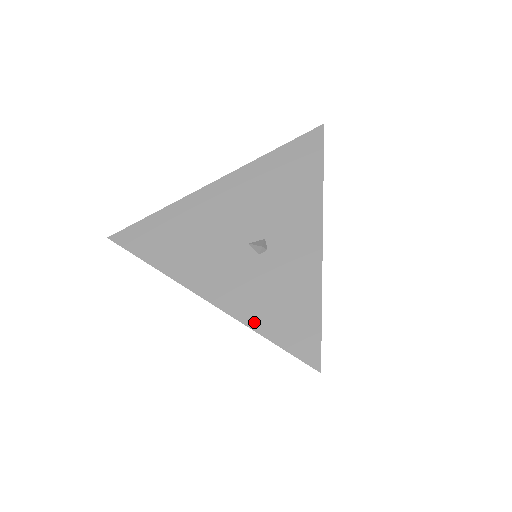
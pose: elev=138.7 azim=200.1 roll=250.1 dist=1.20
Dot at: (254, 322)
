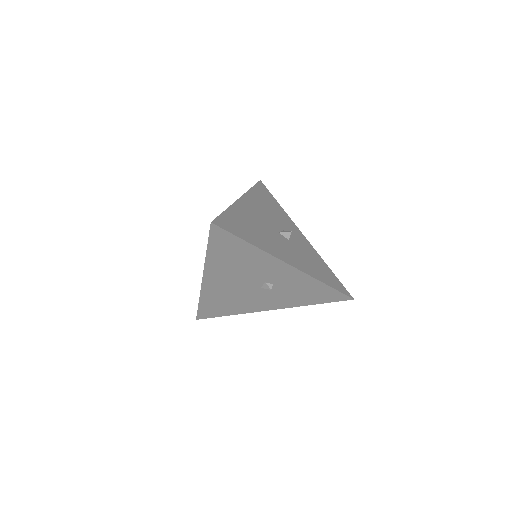
Dot at: (304, 304)
